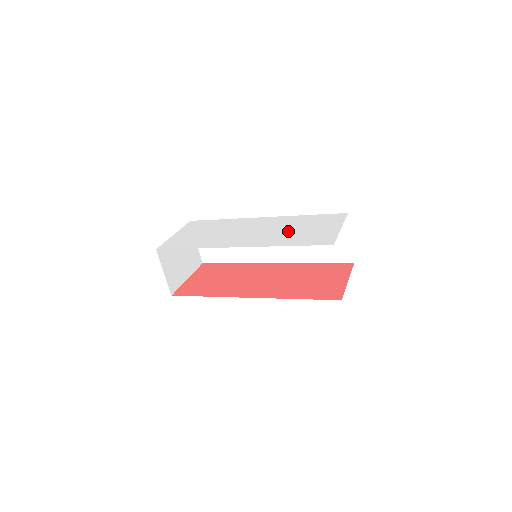
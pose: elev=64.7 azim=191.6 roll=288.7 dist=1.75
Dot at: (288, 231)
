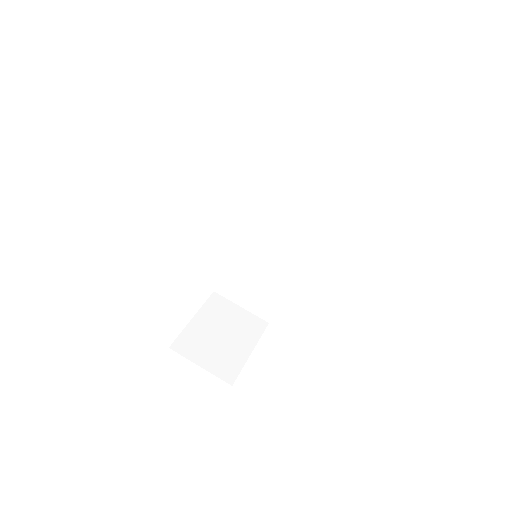
Dot at: occluded
